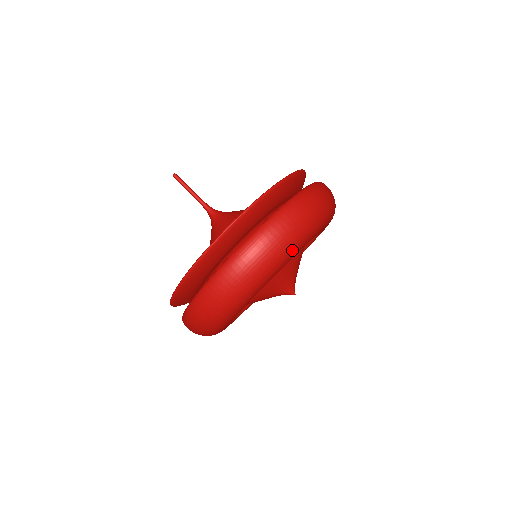
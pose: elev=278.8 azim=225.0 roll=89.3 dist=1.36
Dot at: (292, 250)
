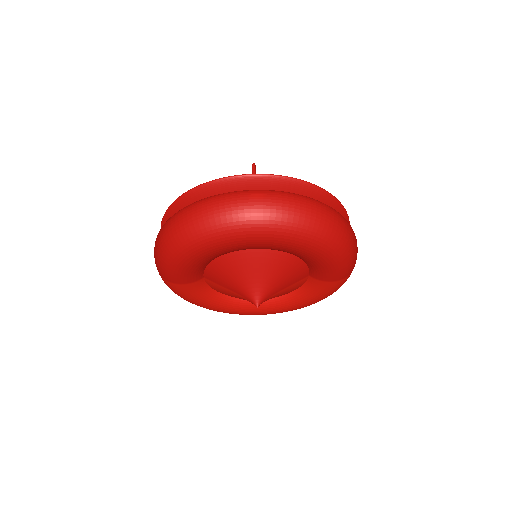
Dot at: (276, 229)
